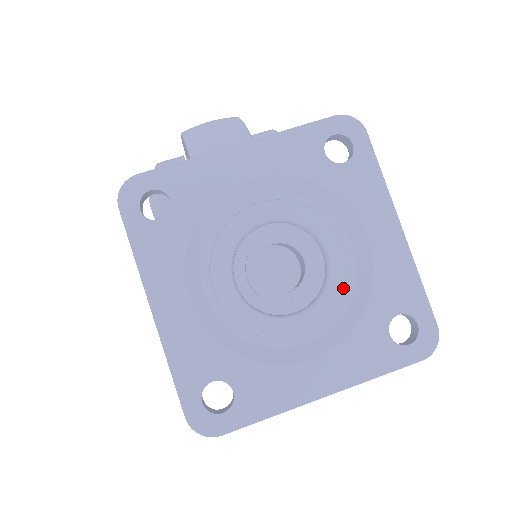
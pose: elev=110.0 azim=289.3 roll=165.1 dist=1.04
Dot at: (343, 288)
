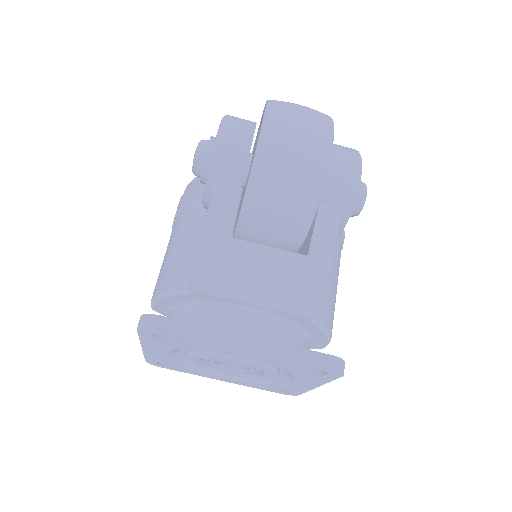
Dot at: occluded
